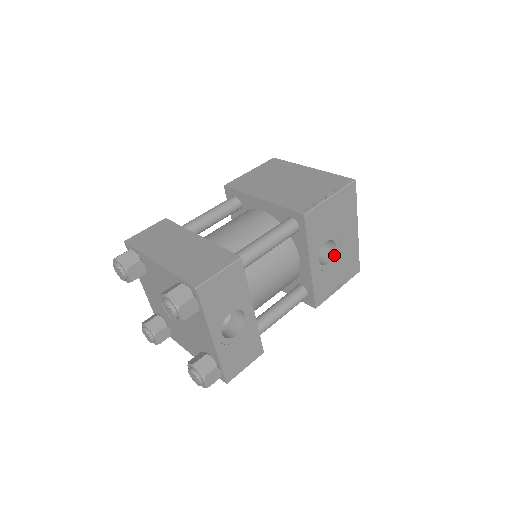
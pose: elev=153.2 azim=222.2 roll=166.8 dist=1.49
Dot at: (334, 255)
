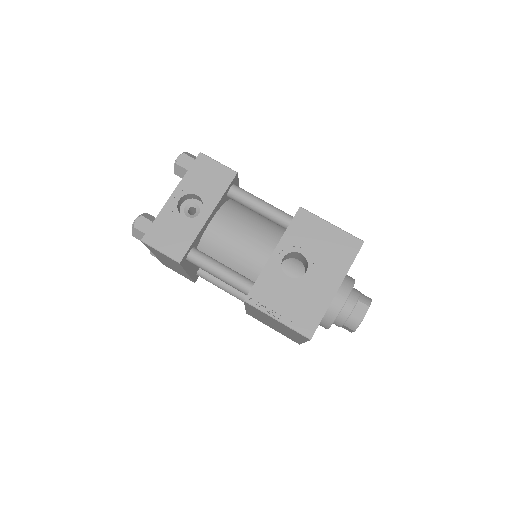
Dot at: (299, 278)
